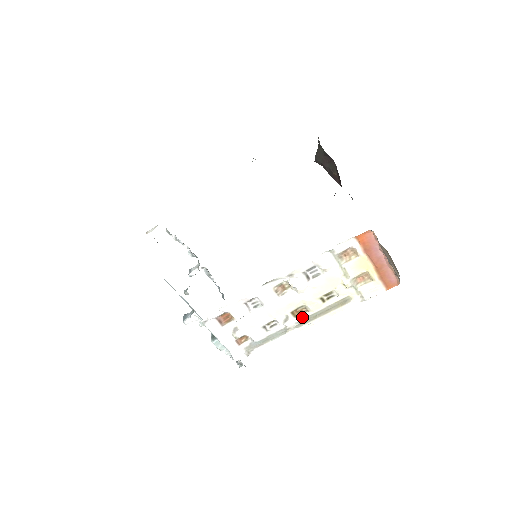
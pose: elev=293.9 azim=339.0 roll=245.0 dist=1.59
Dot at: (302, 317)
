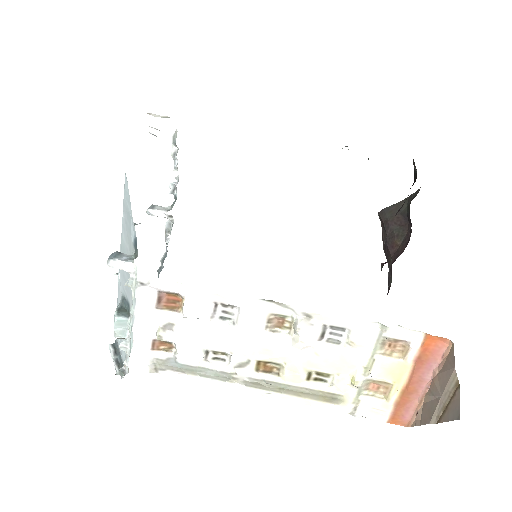
Dot at: (264, 377)
